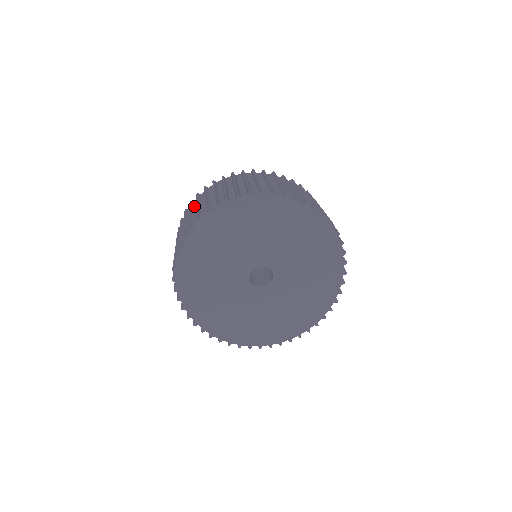
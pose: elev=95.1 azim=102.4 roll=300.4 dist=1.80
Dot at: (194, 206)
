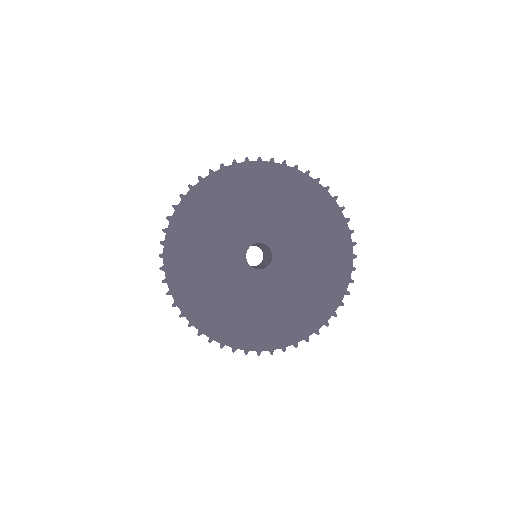
Dot at: occluded
